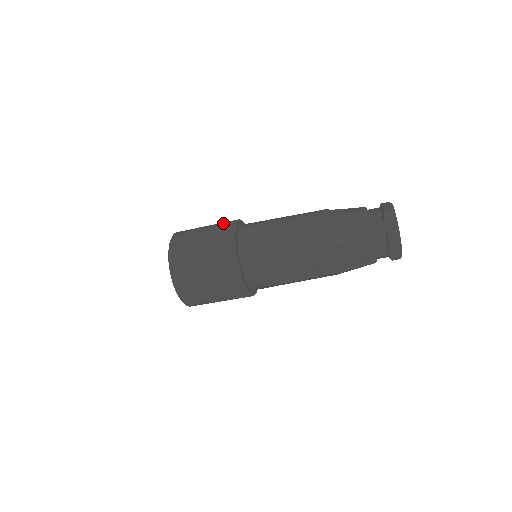
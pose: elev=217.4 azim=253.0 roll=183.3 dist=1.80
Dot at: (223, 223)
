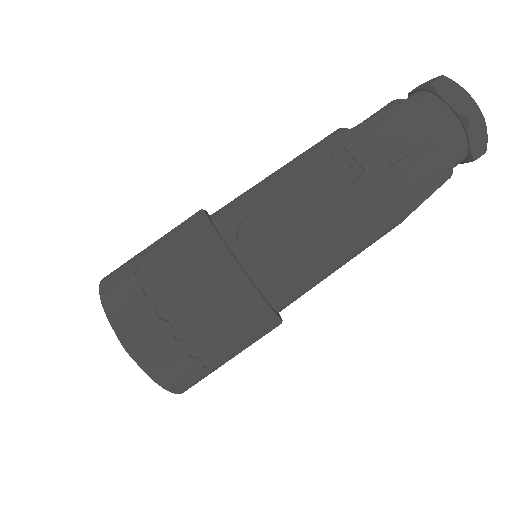
Dot at: occluded
